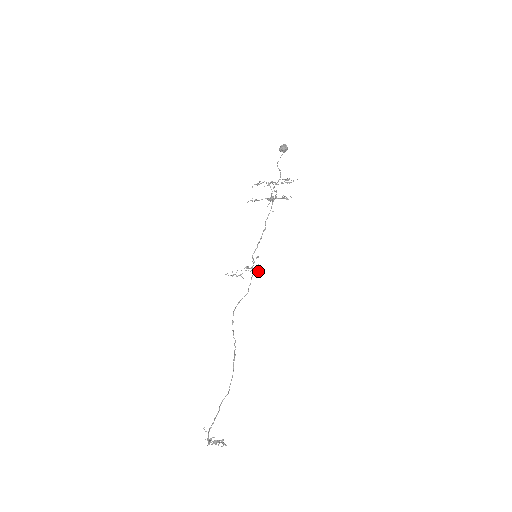
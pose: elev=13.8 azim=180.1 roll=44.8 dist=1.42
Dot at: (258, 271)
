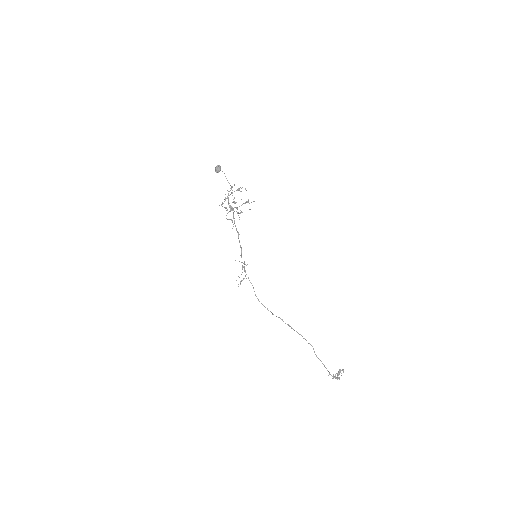
Dot at: occluded
